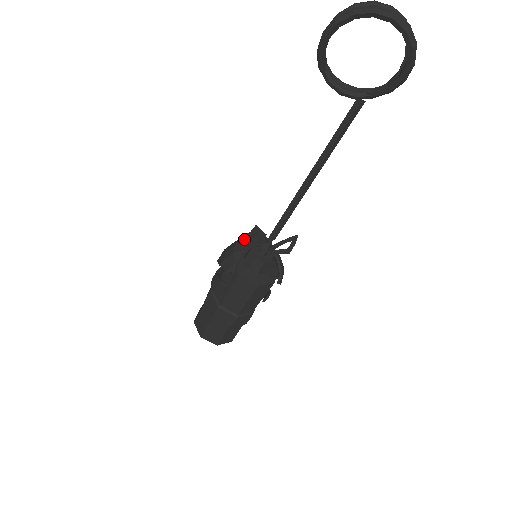
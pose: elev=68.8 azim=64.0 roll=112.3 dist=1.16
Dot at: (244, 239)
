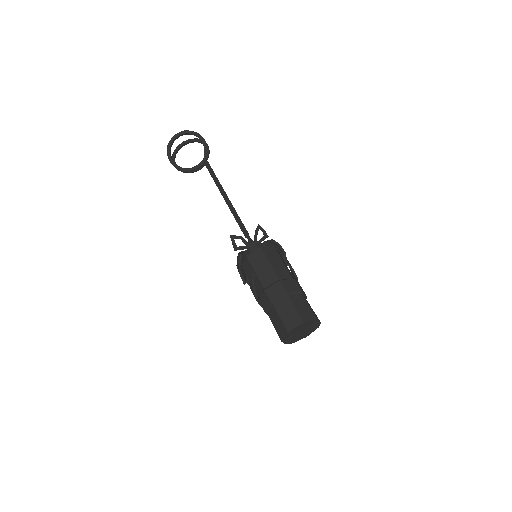
Dot at: (233, 247)
